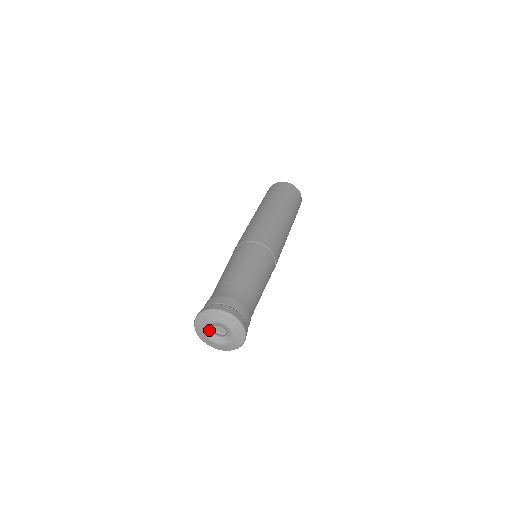
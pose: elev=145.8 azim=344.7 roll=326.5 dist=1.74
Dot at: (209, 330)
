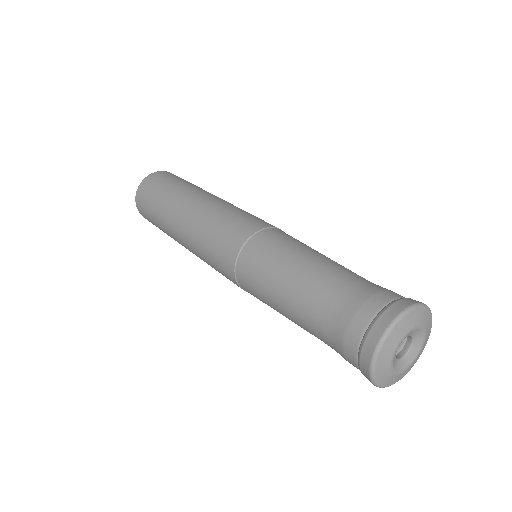
Dot at: (395, 353)
